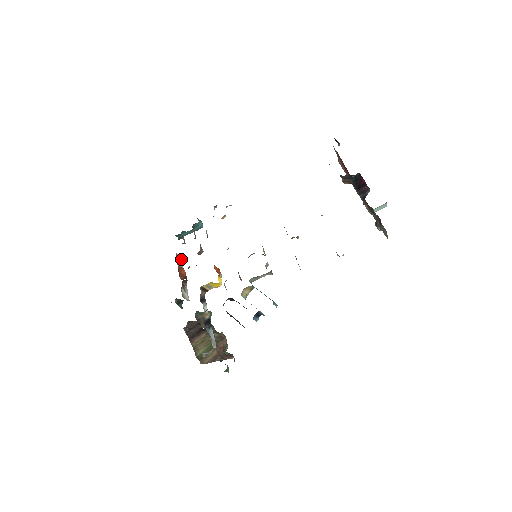
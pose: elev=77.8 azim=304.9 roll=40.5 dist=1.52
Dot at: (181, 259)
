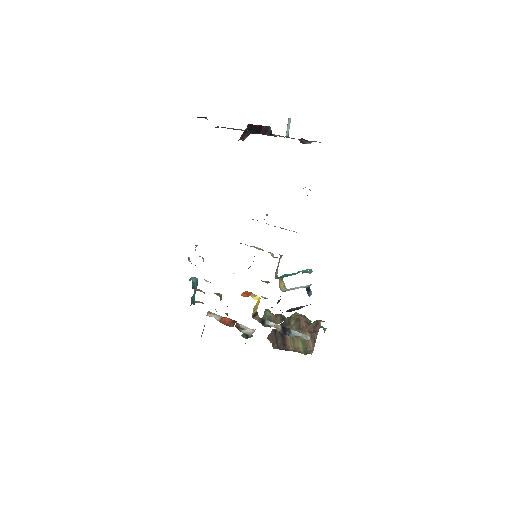
Dot at: (213, 313)
